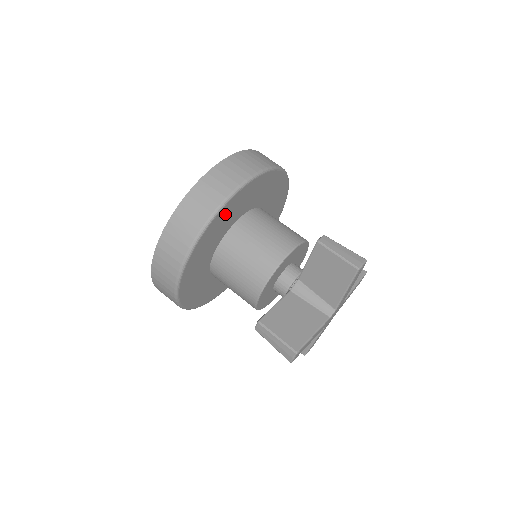
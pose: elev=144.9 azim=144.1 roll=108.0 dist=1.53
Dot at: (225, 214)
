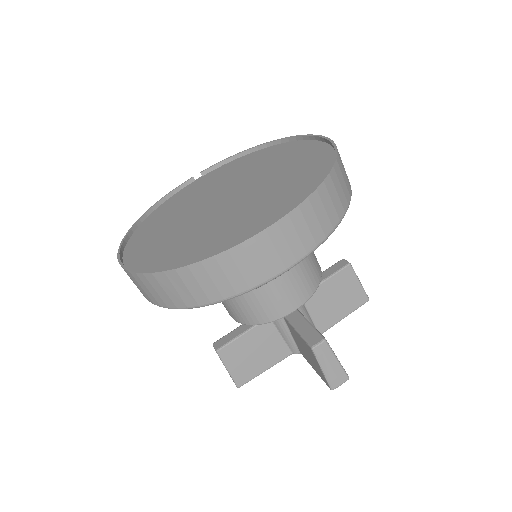
Dot at: occluded
